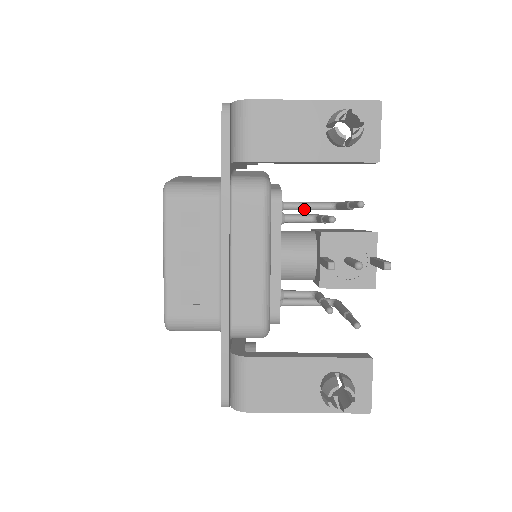
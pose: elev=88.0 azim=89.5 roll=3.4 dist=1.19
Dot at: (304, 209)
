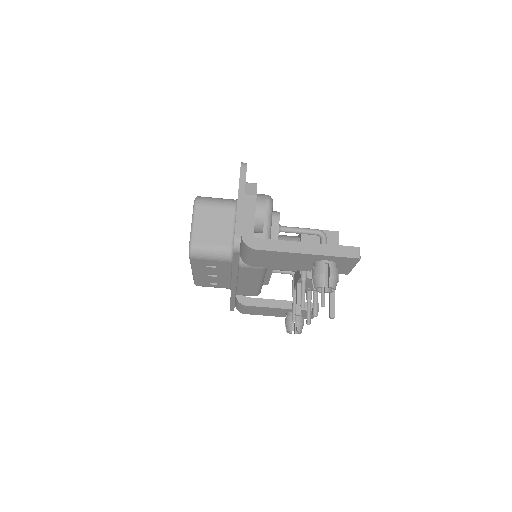
Dot at: (296, 233)
